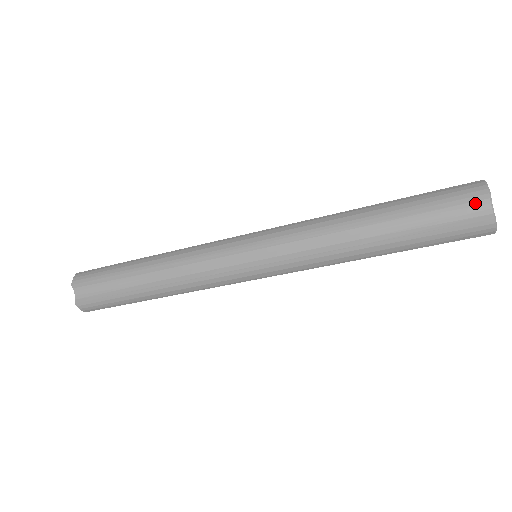
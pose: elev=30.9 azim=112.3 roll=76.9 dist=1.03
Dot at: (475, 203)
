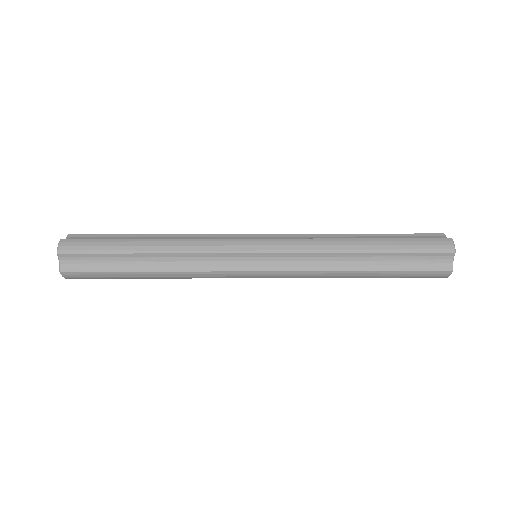
Dot at: (443, 257)
